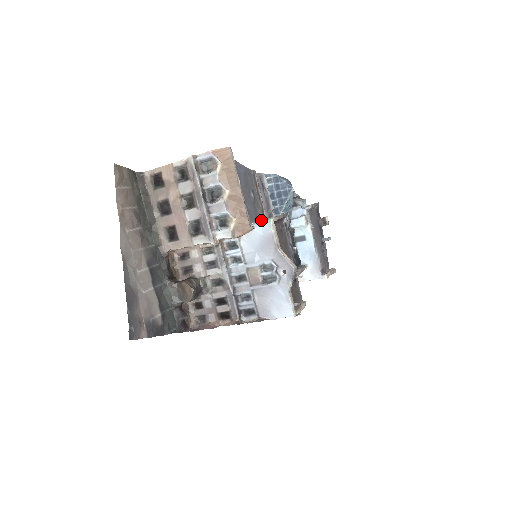
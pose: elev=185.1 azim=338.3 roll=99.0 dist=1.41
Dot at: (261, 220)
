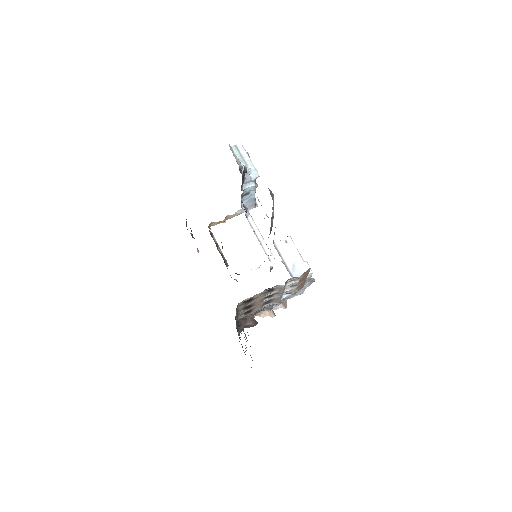
Dot at: (284, 256)
